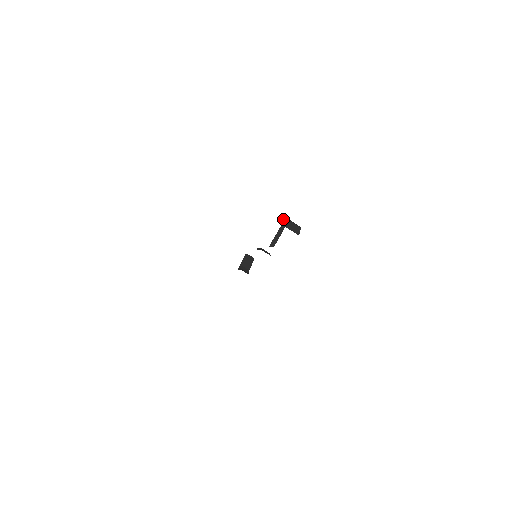
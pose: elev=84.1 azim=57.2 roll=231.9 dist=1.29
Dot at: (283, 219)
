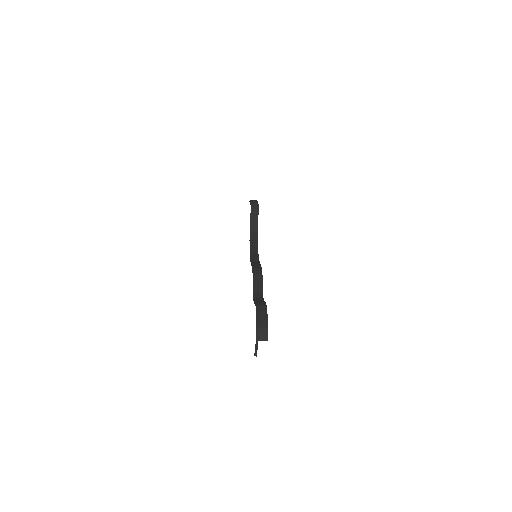
Dot at: (256, 325)
